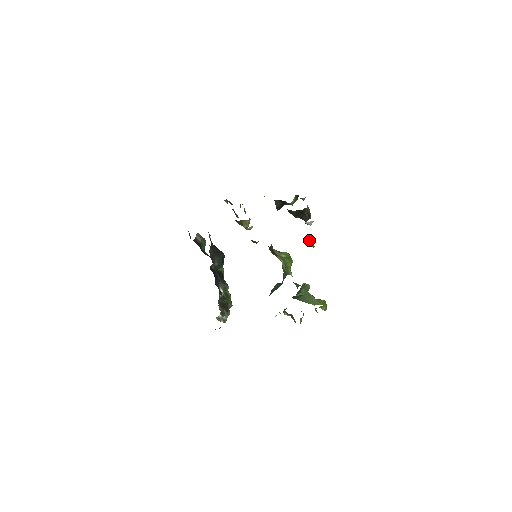
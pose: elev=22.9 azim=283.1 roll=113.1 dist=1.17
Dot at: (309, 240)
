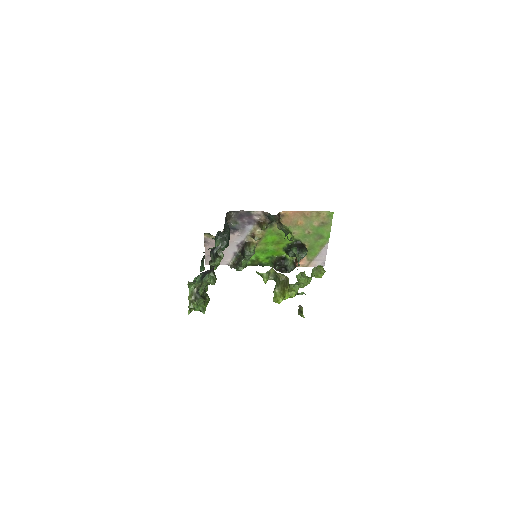
Dot at: (300, 309)
